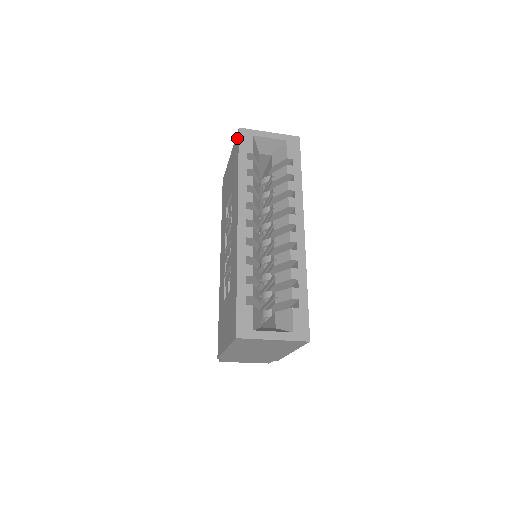
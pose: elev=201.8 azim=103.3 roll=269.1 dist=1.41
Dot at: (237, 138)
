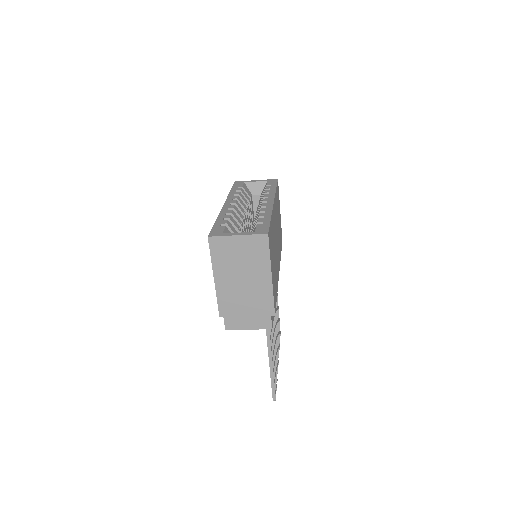
Dot at: occluded
